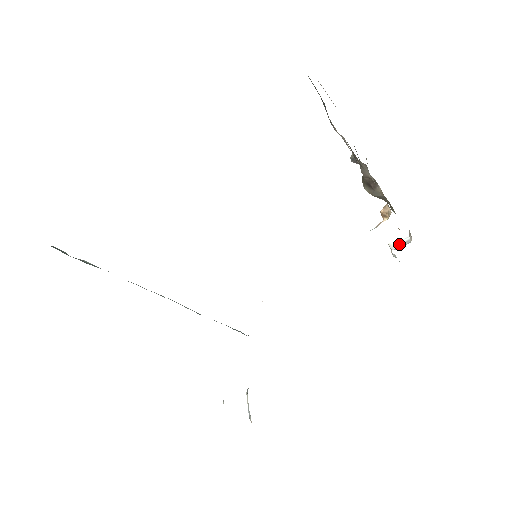
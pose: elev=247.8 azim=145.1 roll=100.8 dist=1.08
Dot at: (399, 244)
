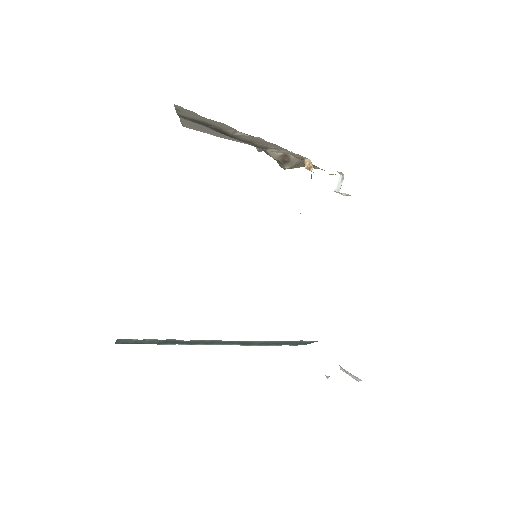
Dot at: (339, 184)
